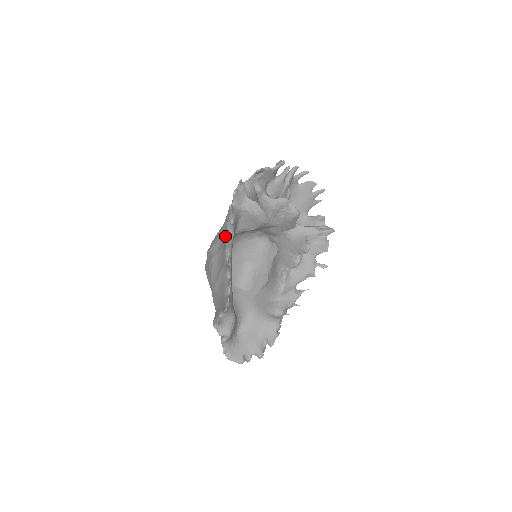
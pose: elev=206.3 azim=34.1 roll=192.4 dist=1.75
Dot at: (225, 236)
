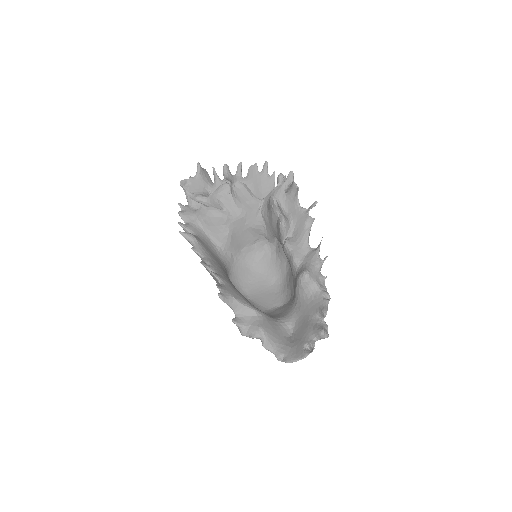
Dot at: occluded
